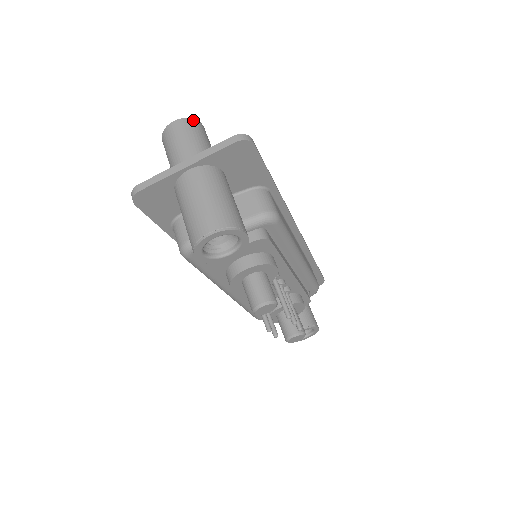
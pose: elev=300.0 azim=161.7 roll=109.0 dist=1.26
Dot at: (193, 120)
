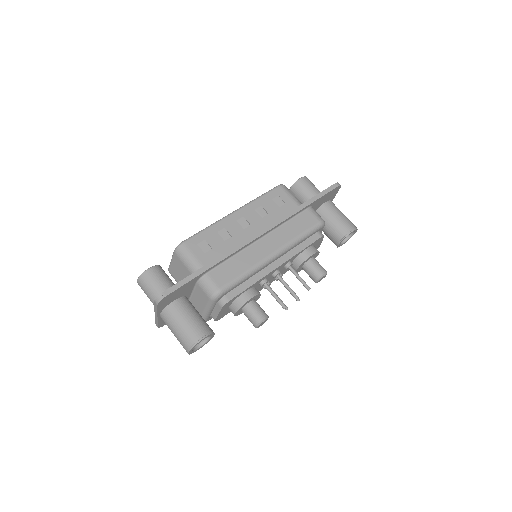
Dot at: (142, 276)
